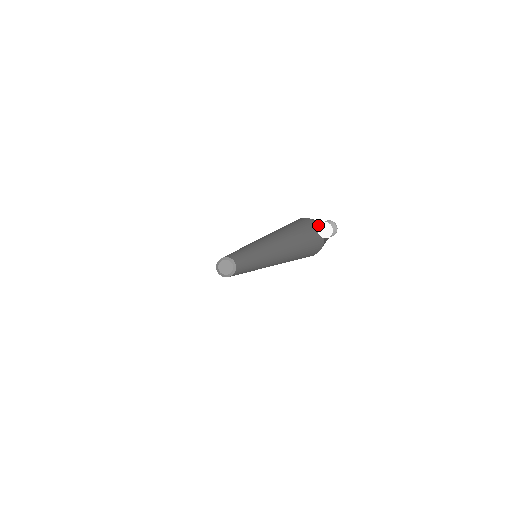
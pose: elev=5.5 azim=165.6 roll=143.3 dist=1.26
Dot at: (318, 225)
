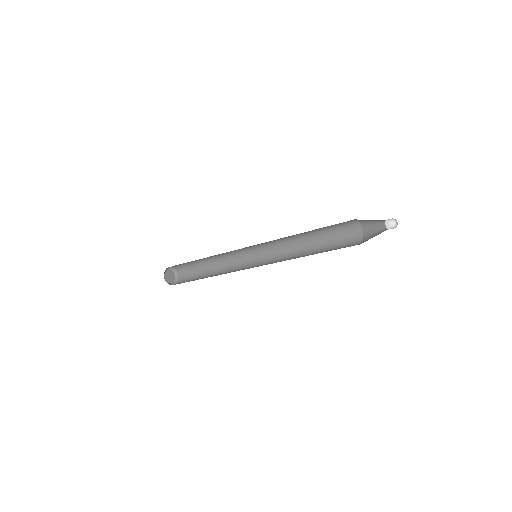
Dot at: (356, 222)
